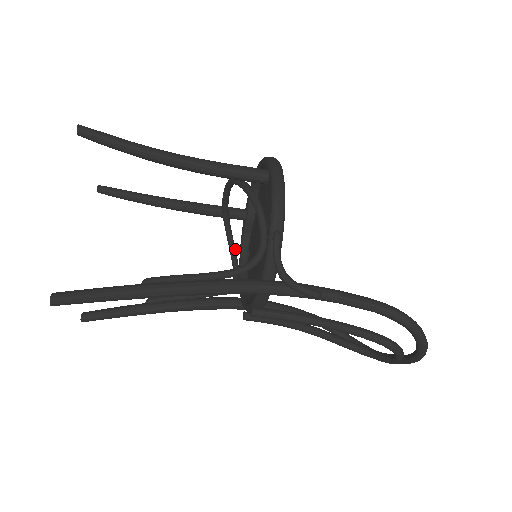
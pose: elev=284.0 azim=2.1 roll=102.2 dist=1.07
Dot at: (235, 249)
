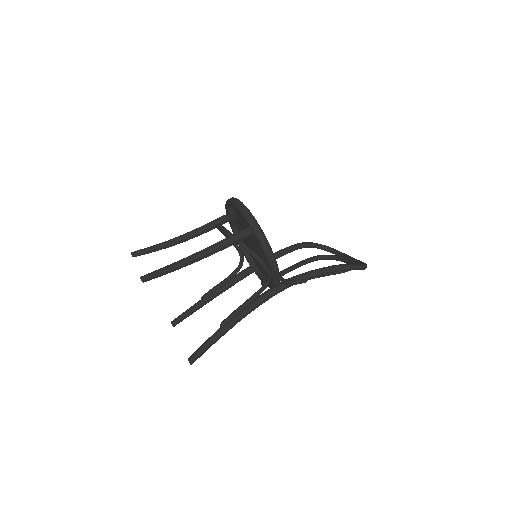
Dot at: occluded
